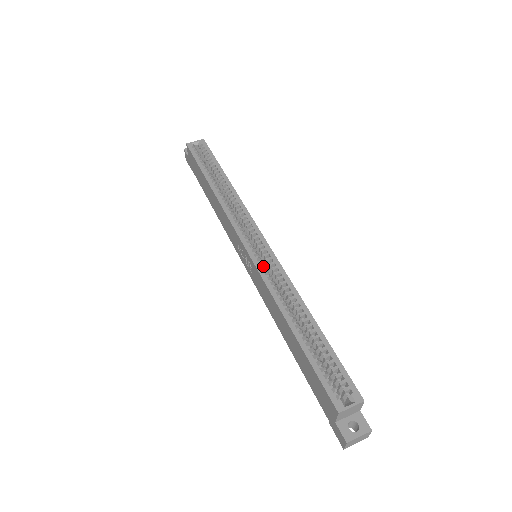
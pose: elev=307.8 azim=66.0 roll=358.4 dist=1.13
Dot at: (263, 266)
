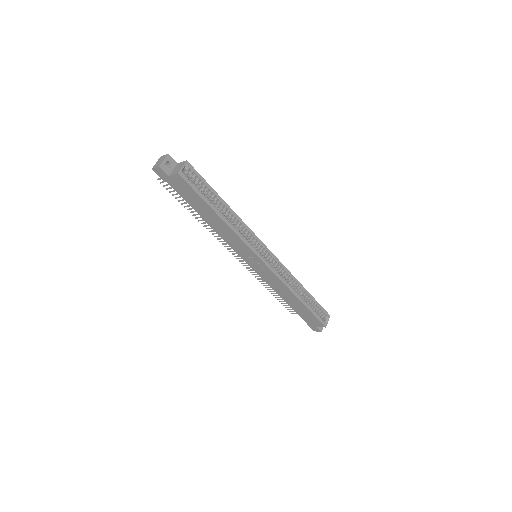
Dot at: occluded
